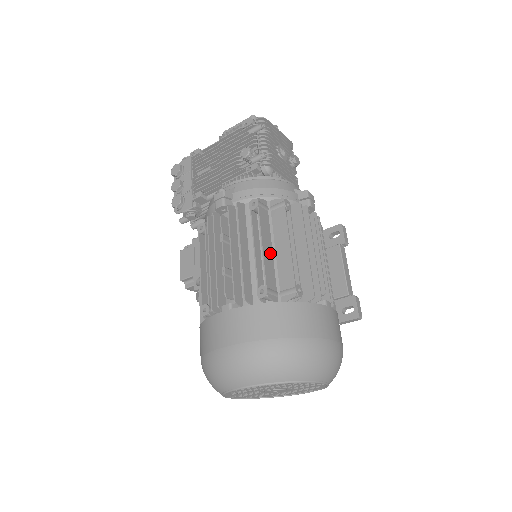
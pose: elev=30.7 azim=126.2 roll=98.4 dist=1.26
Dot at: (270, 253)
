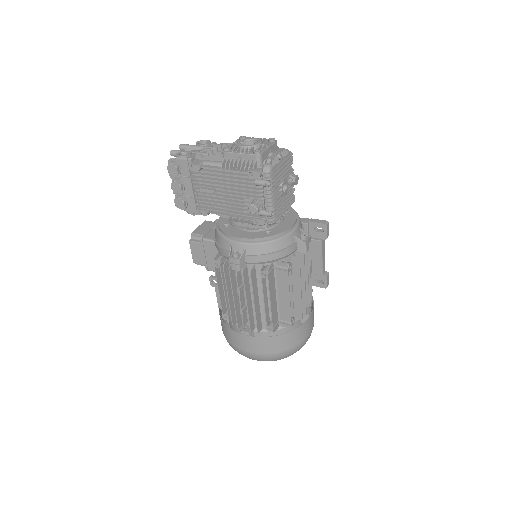
Dot at: (275, 301)
